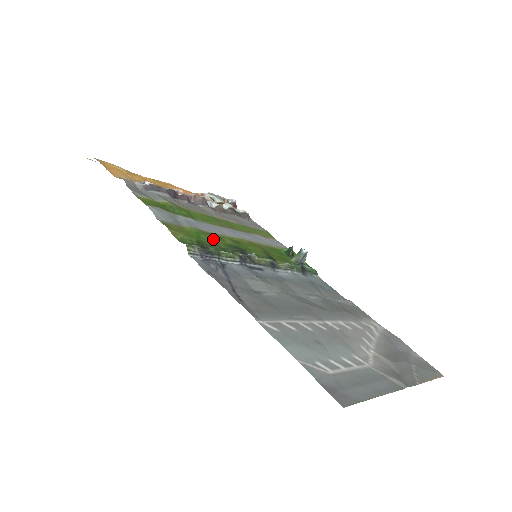
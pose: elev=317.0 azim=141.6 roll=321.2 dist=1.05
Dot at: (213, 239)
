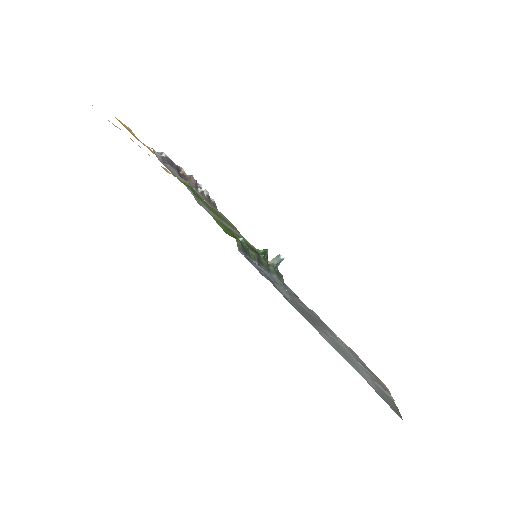
Dot at: occluded
